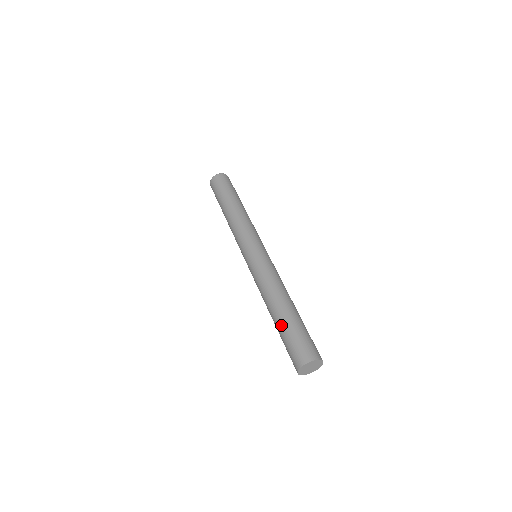
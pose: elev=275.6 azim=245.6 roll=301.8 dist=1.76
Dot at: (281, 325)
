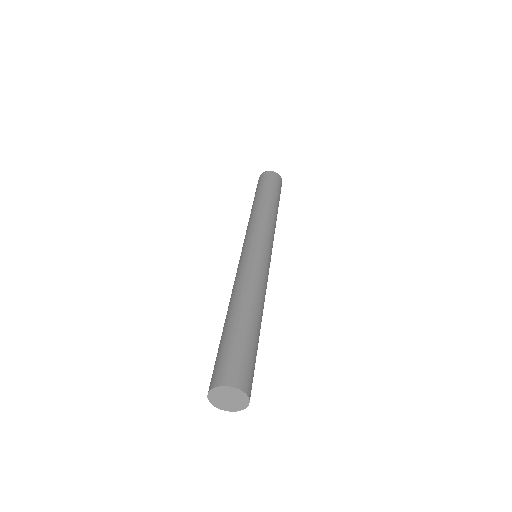
Dot at: (231, 328)
